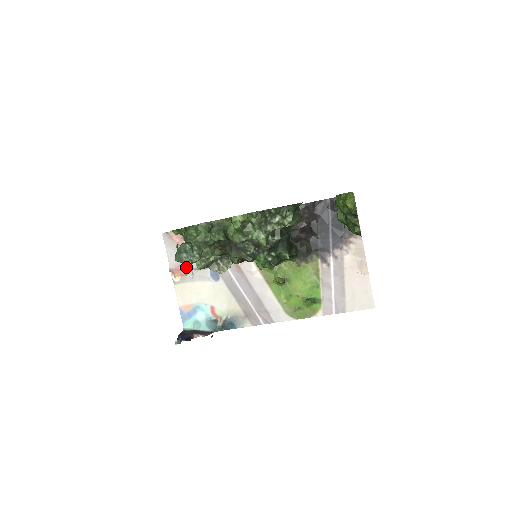
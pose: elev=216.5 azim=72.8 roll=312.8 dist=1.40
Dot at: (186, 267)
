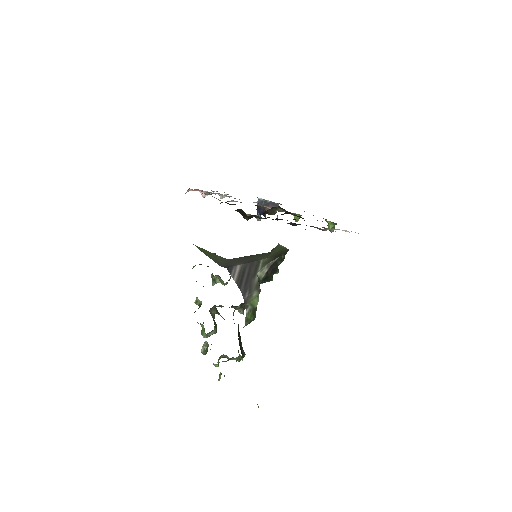
Dot at: (221, 197)
